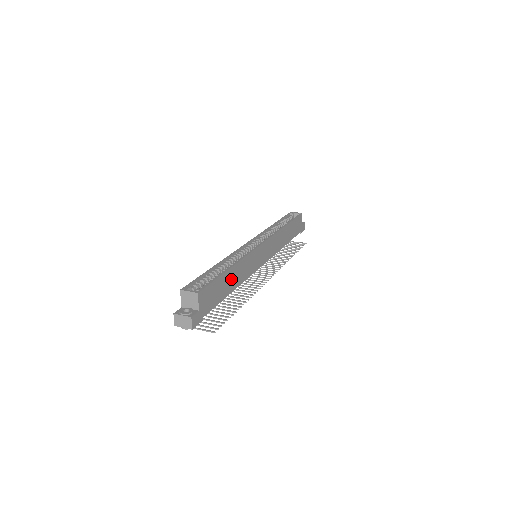
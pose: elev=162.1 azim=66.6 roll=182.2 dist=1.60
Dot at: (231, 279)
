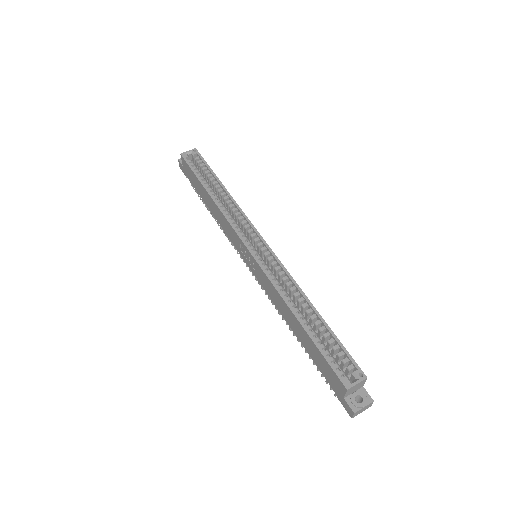
Dot at: occluded
